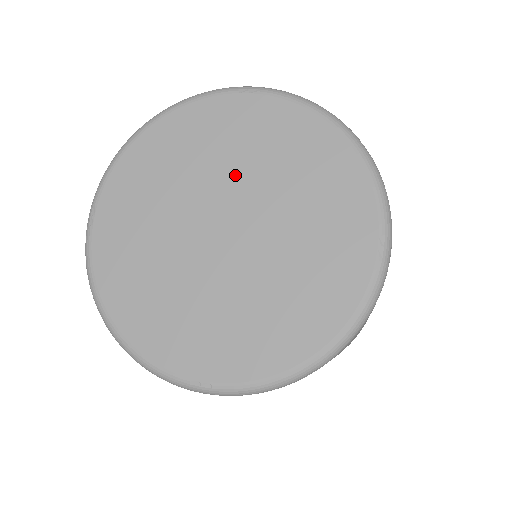
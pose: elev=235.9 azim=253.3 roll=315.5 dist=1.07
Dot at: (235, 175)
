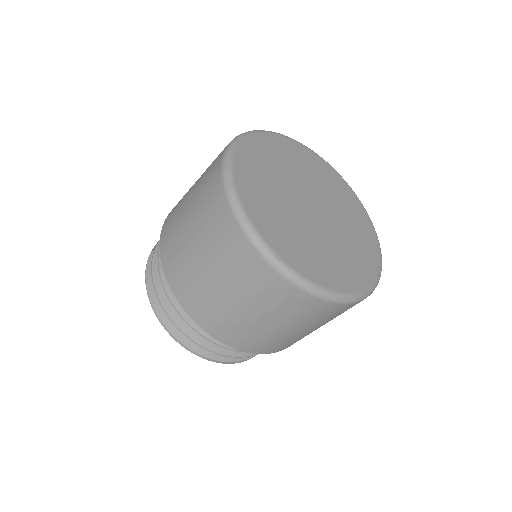
Dot at: (324, 194)
